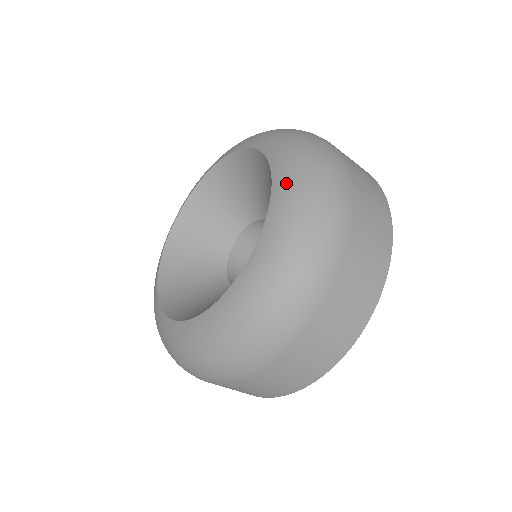
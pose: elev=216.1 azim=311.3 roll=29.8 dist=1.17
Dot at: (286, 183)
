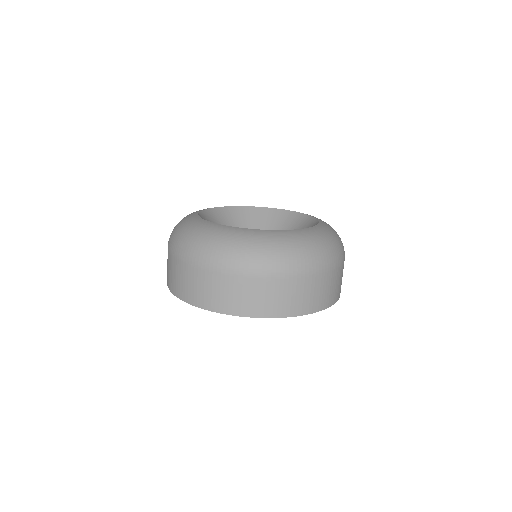
Dot at: (316, 232)
